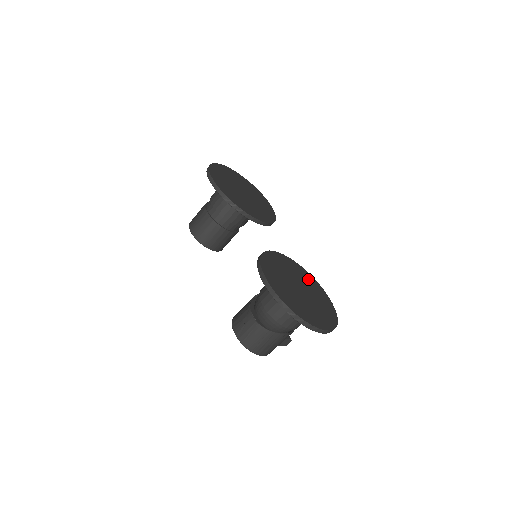
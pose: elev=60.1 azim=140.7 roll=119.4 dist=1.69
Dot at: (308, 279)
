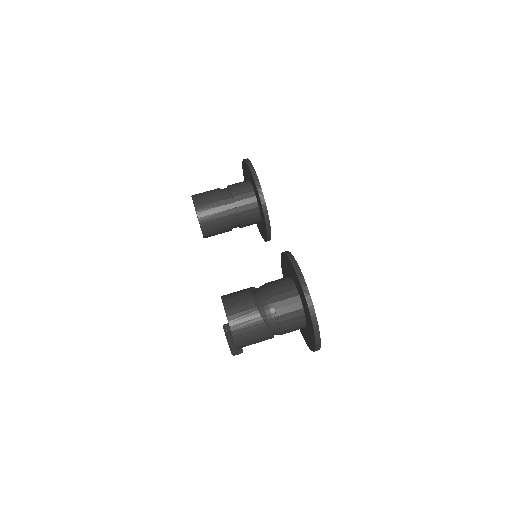
Dot at: occluded
